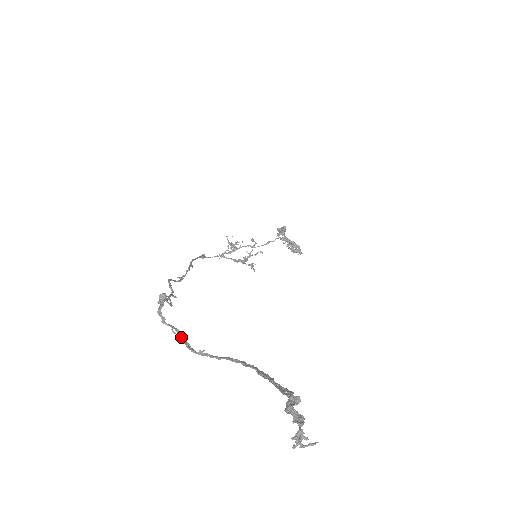
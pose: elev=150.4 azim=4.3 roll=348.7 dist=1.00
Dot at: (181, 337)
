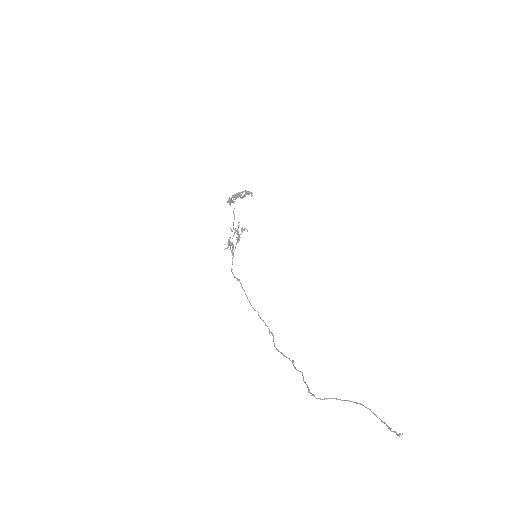
Dot at: occluded
